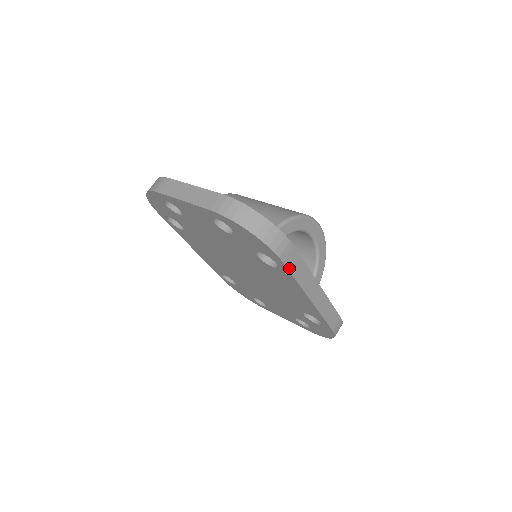
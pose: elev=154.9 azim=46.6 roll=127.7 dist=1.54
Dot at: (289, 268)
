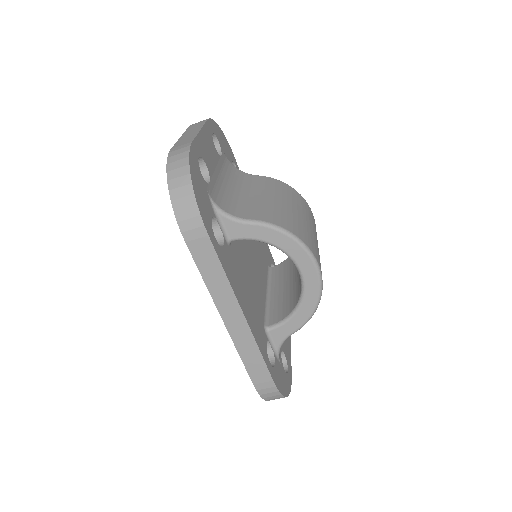
Dot at: (194, 255)
